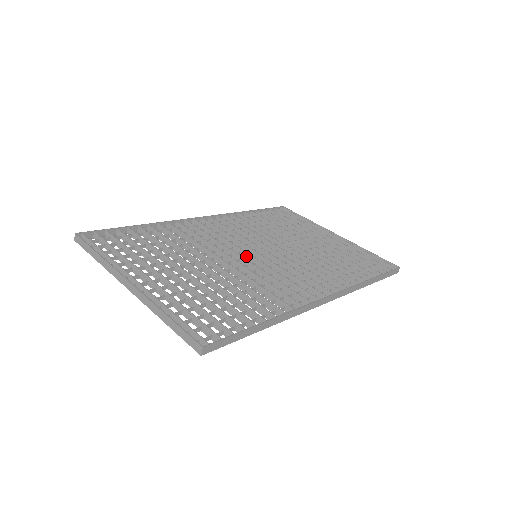
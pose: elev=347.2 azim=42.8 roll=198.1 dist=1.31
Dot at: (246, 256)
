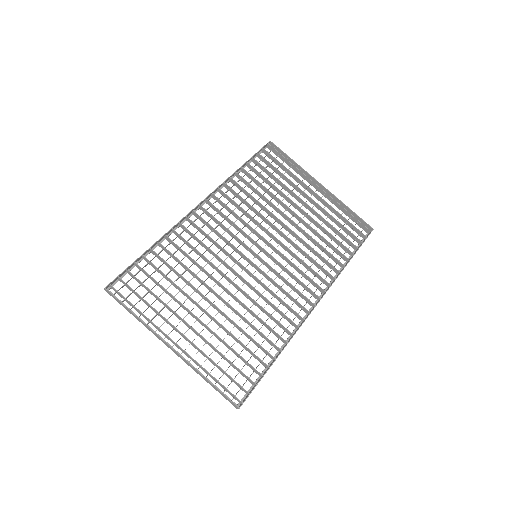
Dot at: (248, 261)
